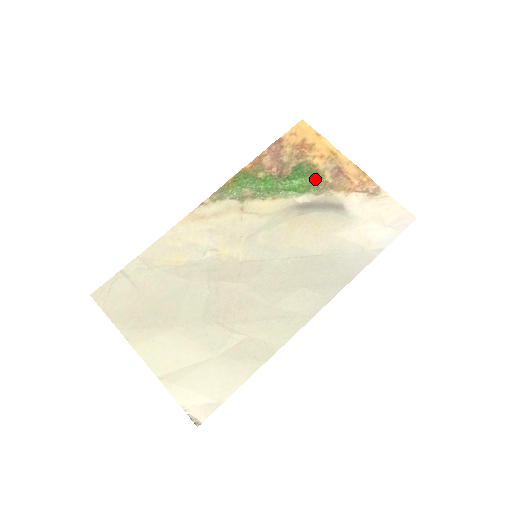
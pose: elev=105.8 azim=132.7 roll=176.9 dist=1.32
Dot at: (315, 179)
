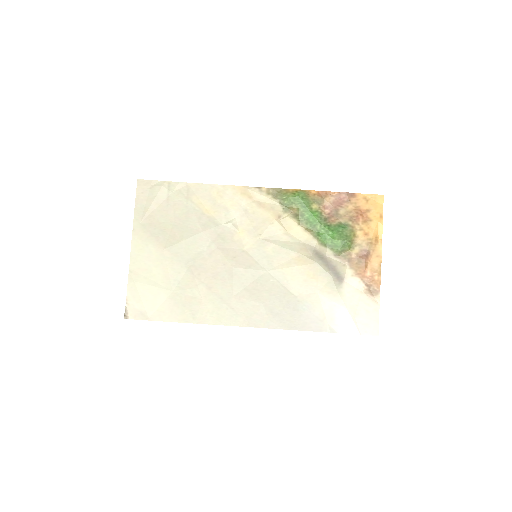
Dot at: (345, 245)
